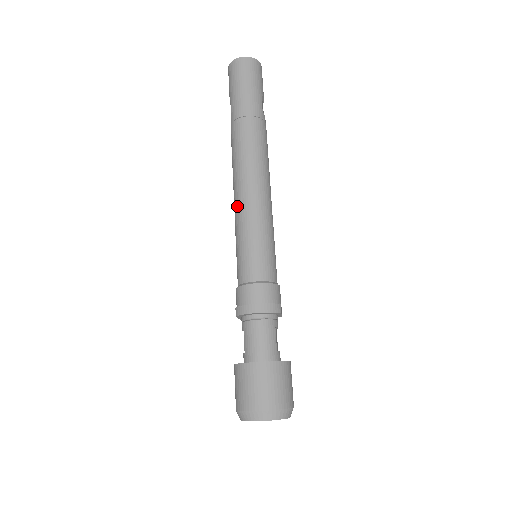
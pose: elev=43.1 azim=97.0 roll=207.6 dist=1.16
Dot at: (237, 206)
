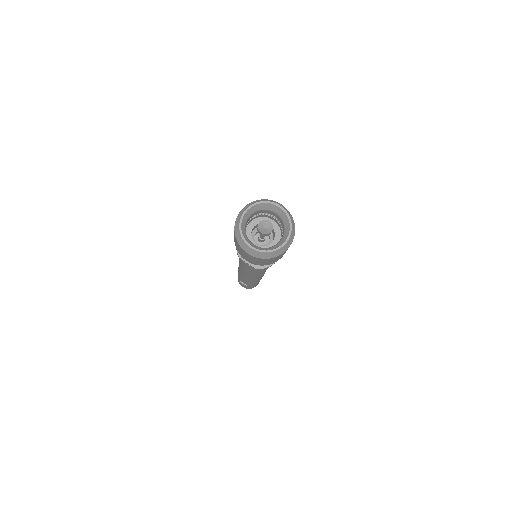
Dot at: (239, 266)
